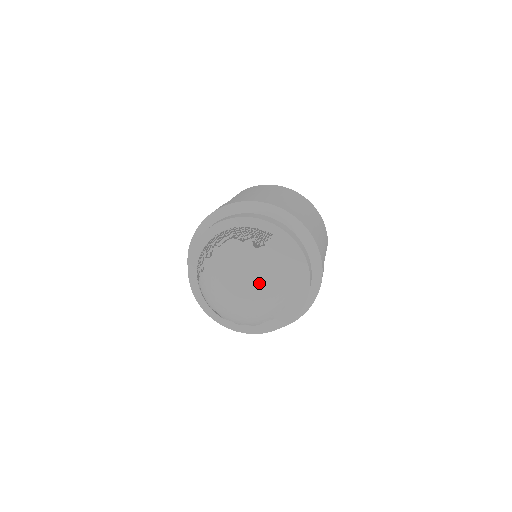
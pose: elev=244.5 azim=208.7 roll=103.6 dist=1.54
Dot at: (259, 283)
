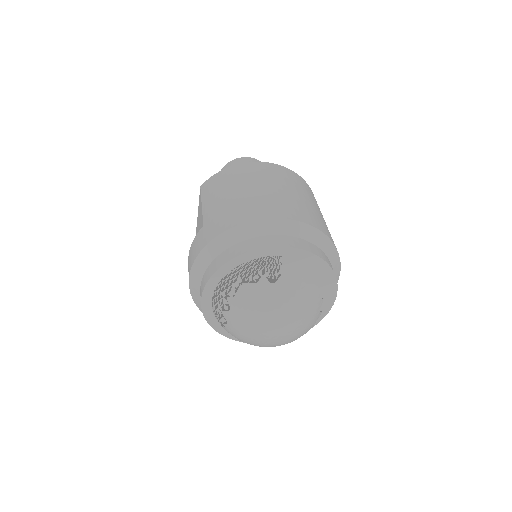
Dot at: (294, 315)
